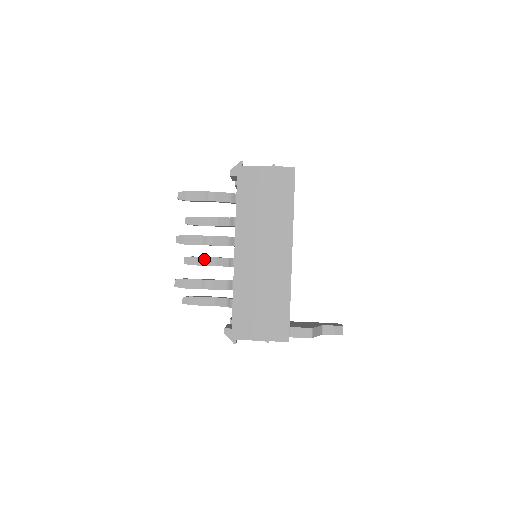
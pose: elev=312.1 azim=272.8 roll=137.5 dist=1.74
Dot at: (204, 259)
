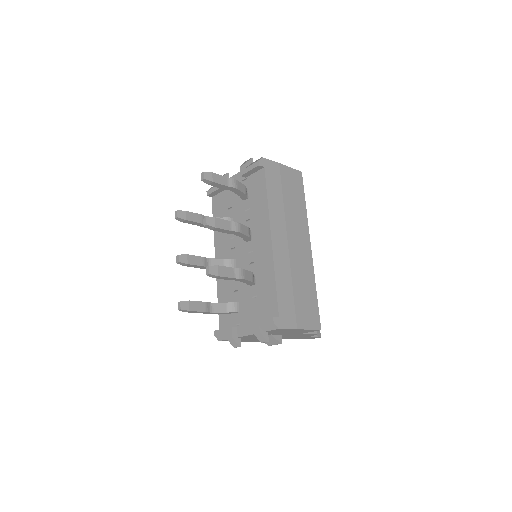
Dot at: (199, 258)
